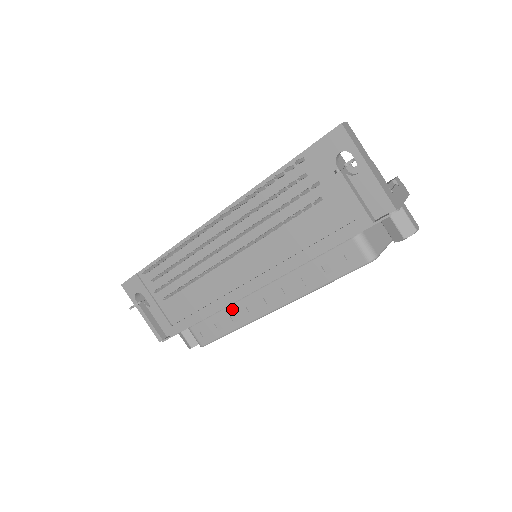
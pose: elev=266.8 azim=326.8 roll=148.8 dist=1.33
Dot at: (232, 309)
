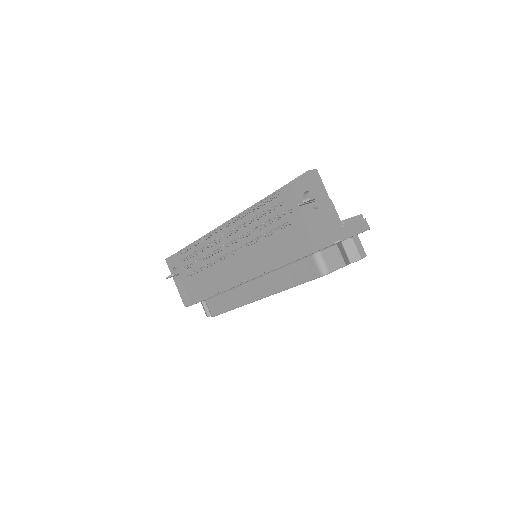
Dot at: (233, 292)
